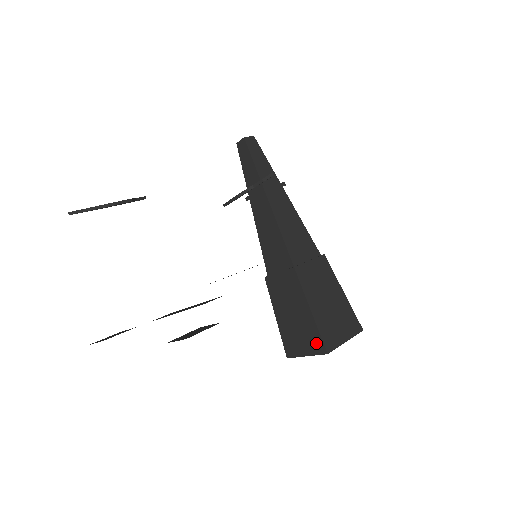
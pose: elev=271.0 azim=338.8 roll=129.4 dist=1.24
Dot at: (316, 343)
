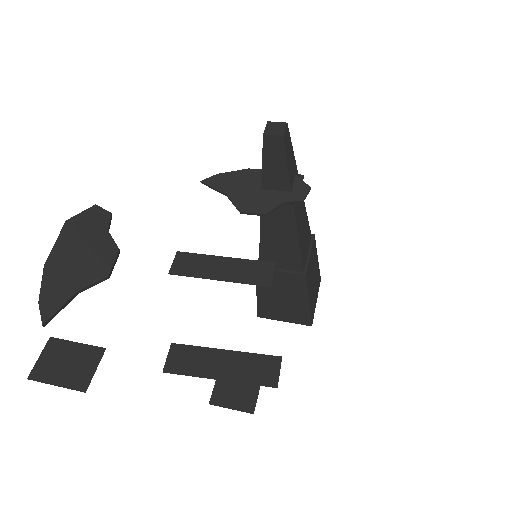
Dot at: (302, 319)
